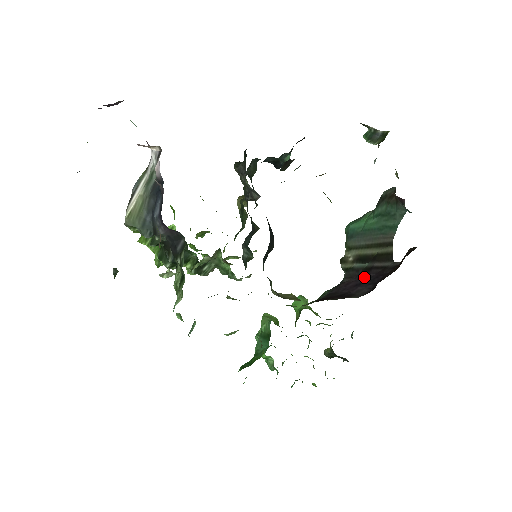
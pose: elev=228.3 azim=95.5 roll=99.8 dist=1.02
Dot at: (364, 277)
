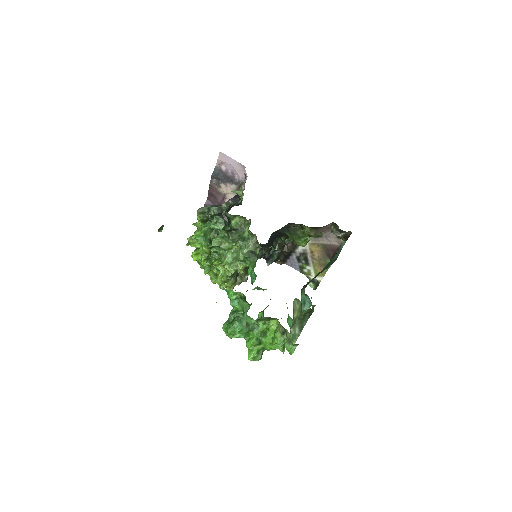
Dot at: occluded
